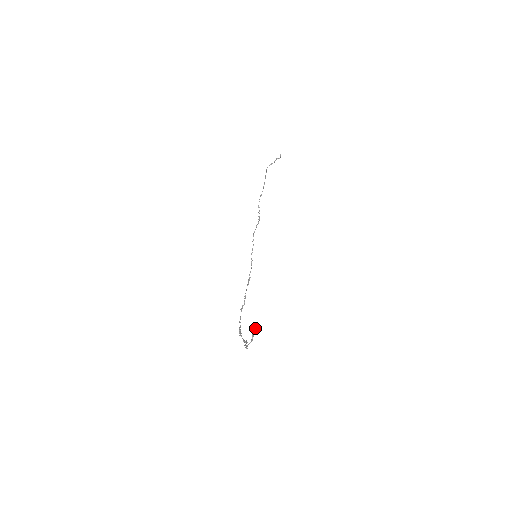
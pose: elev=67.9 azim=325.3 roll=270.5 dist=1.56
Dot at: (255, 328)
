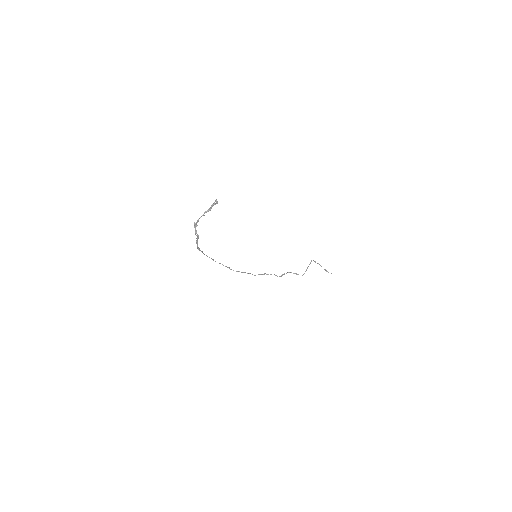
Dot at: (214, 203)
